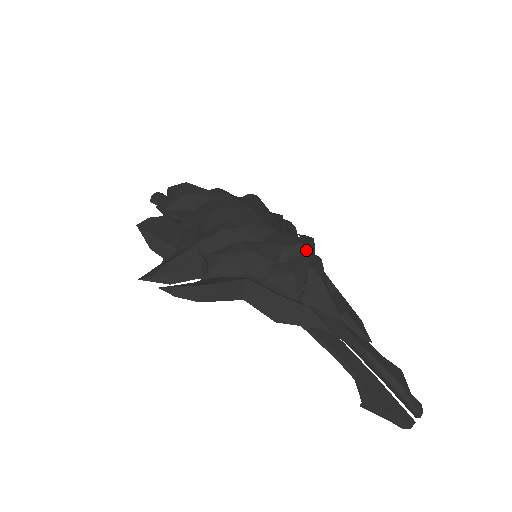
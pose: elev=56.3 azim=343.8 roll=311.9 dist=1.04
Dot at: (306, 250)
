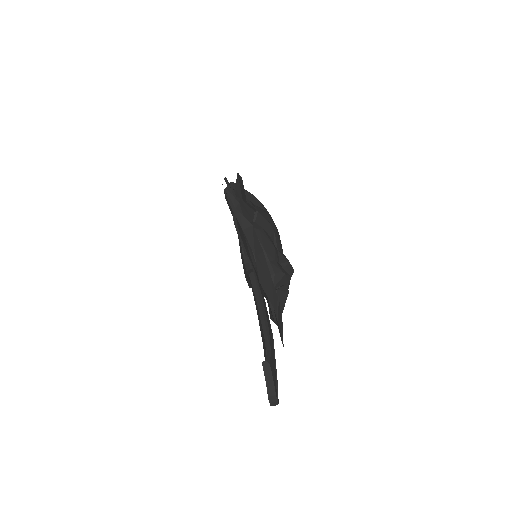
Dot at: occluded
